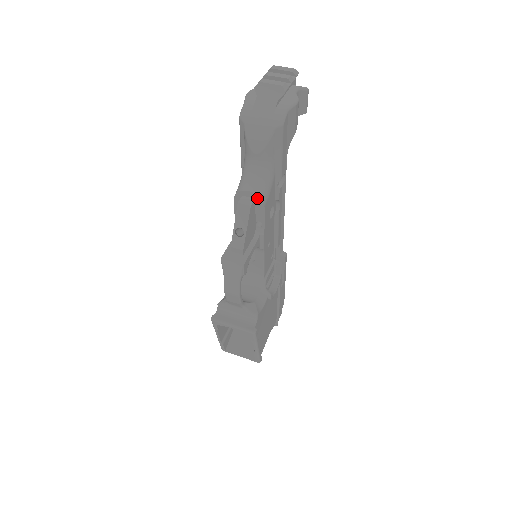
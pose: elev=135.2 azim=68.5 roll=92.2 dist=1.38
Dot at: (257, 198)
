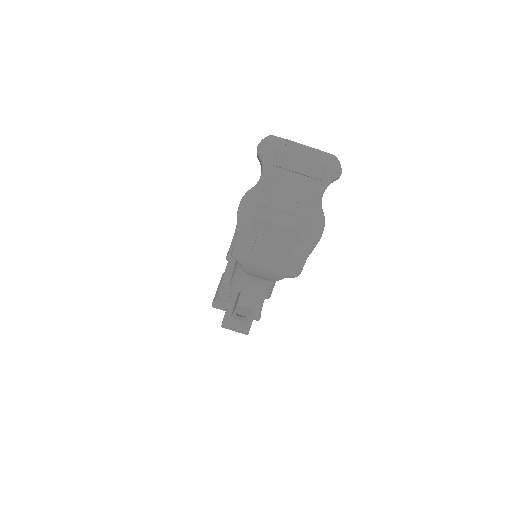
Dot at: (261, 297)
